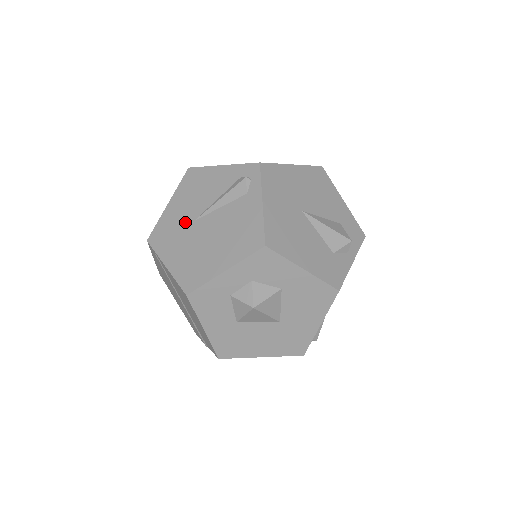
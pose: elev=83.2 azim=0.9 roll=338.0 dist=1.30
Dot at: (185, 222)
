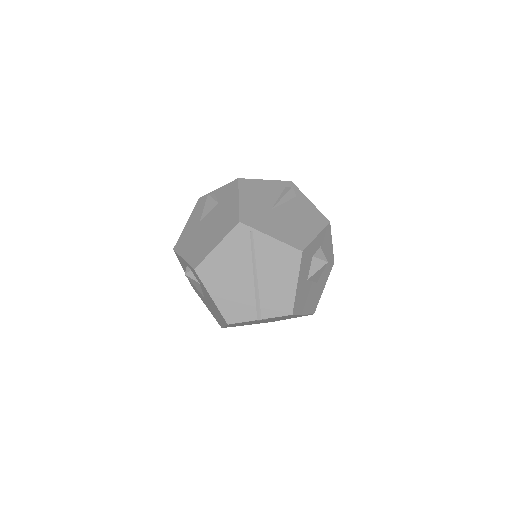
Dot at: (265, 210)
